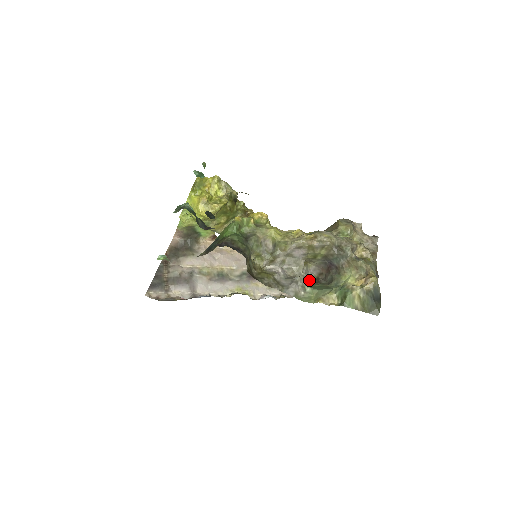
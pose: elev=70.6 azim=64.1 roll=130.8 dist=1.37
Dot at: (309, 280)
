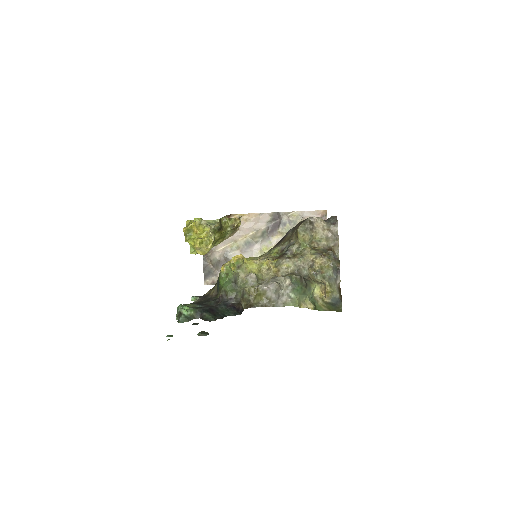
Dot at: occluded
